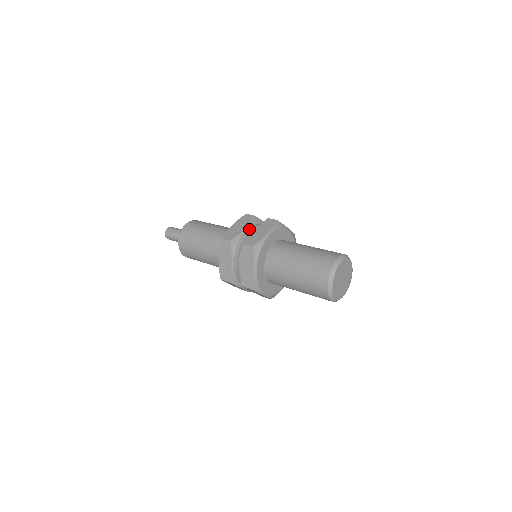
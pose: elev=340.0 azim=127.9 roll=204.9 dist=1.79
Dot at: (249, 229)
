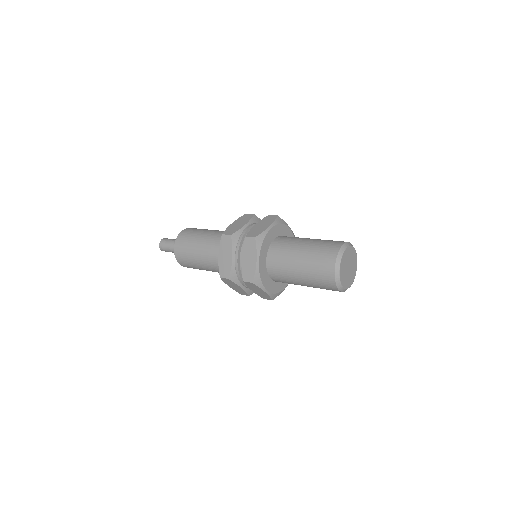
Dot at: (250, 225)
